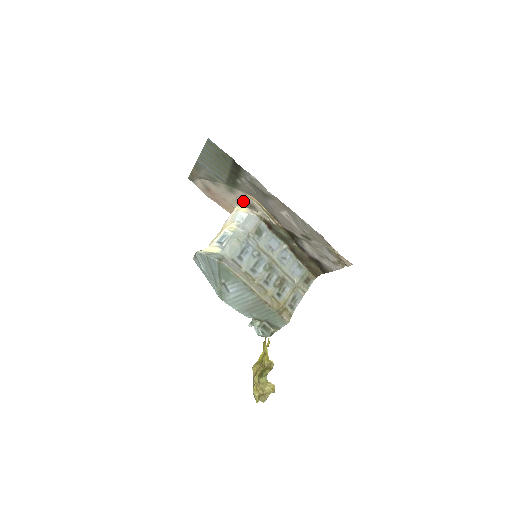
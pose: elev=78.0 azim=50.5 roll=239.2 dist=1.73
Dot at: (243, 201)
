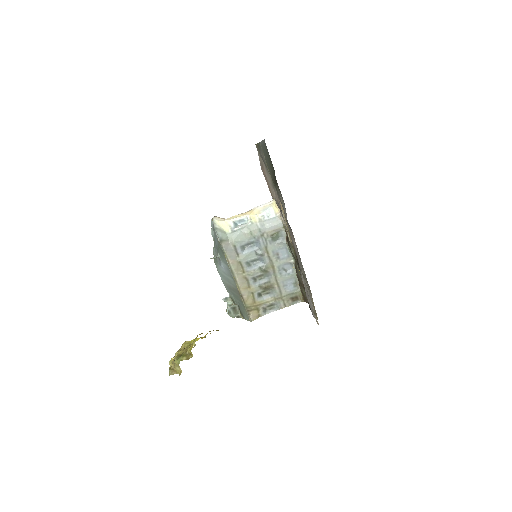
Dot at: (278, 202)
